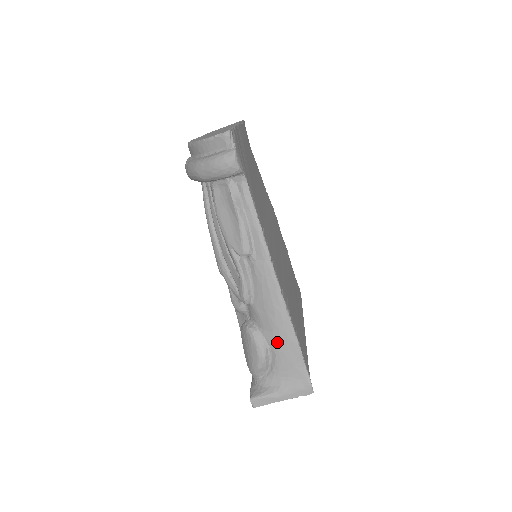
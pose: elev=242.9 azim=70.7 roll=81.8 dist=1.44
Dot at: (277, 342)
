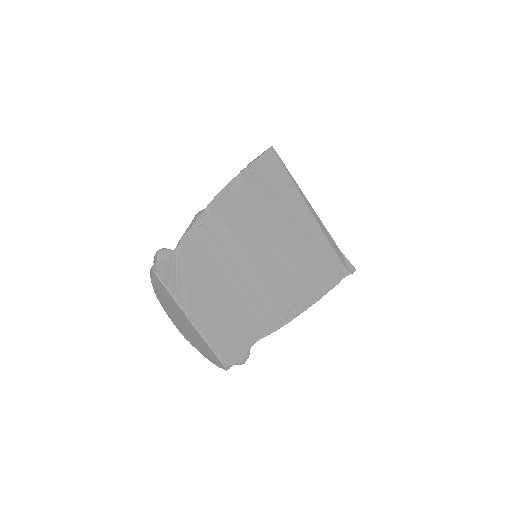
Dot at: occluded
